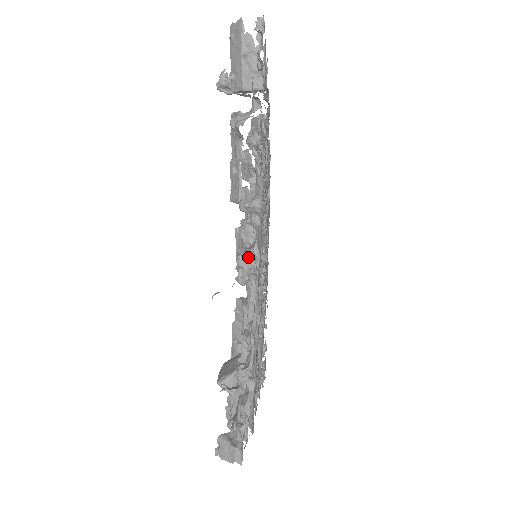
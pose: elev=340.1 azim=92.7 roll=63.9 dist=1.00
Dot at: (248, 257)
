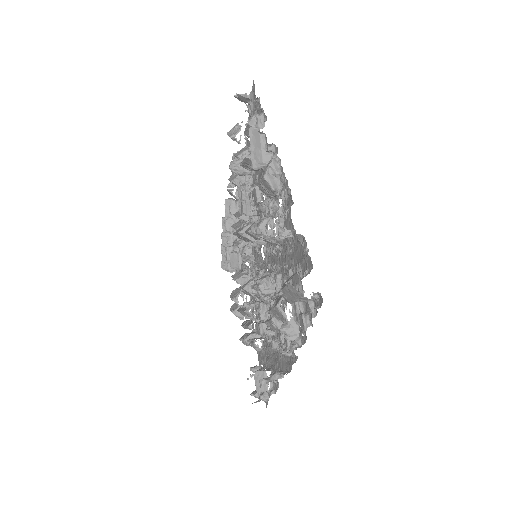
Dot at: (267, 318)
